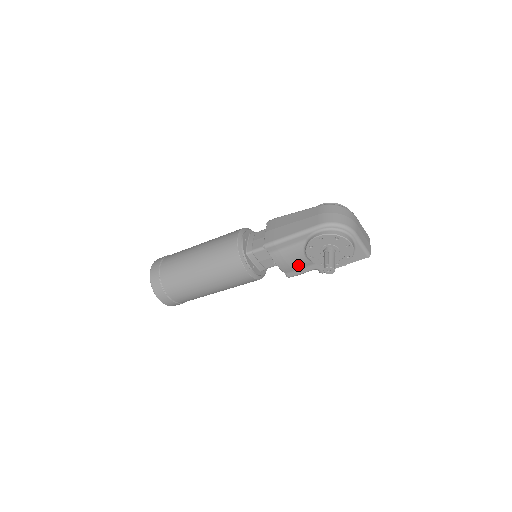
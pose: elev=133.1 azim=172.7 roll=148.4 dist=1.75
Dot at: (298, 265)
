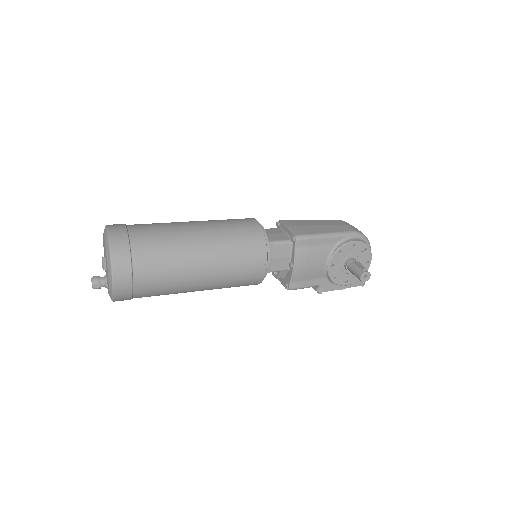
Dot at: (311, 274)
